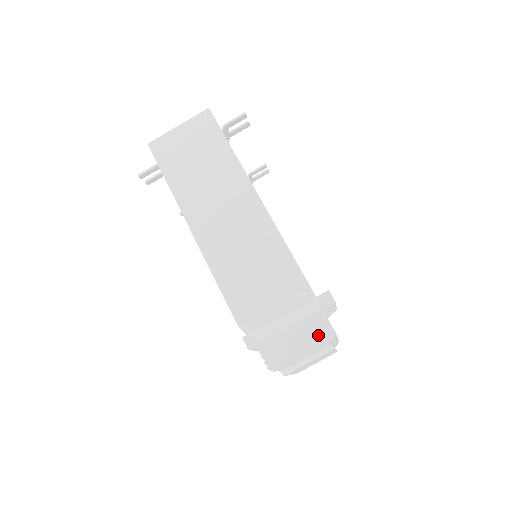
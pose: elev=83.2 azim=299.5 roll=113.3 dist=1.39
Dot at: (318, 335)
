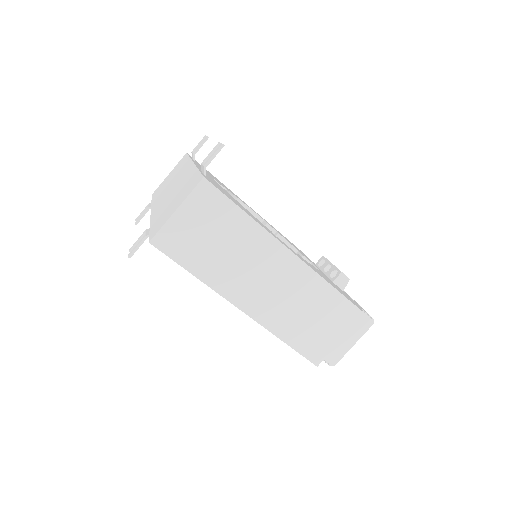
Dot at: (361, 327)
